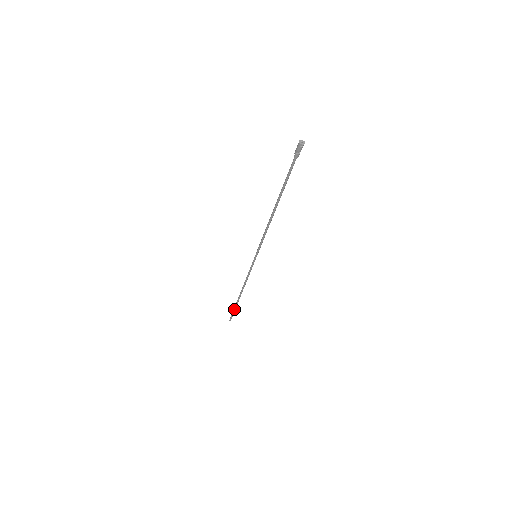
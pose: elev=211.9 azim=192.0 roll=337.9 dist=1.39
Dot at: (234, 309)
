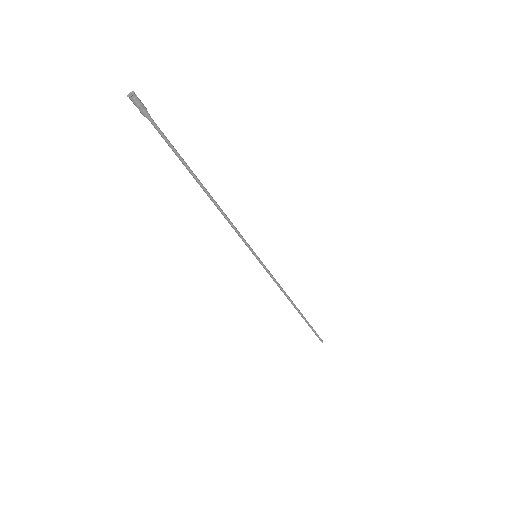
Dot at: (310, 327)
